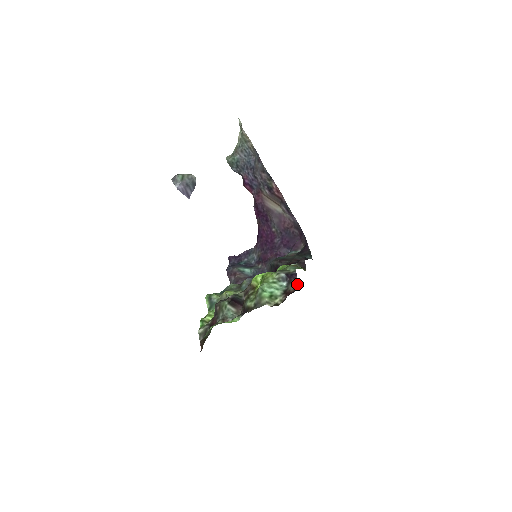
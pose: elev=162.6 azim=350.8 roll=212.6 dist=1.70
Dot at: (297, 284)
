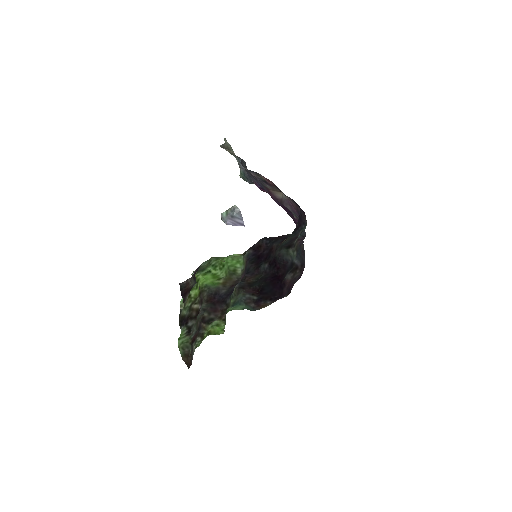
Dot at: (191, 278)
